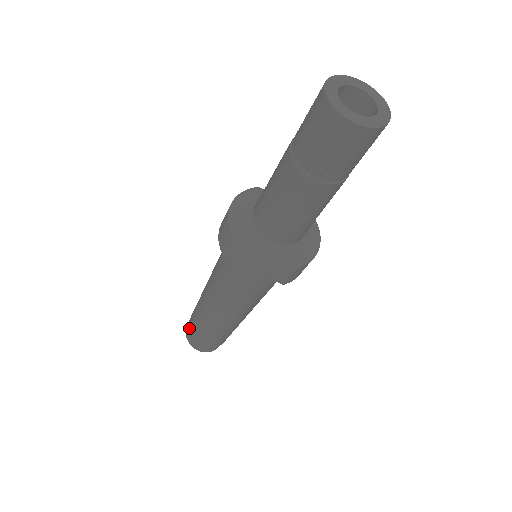
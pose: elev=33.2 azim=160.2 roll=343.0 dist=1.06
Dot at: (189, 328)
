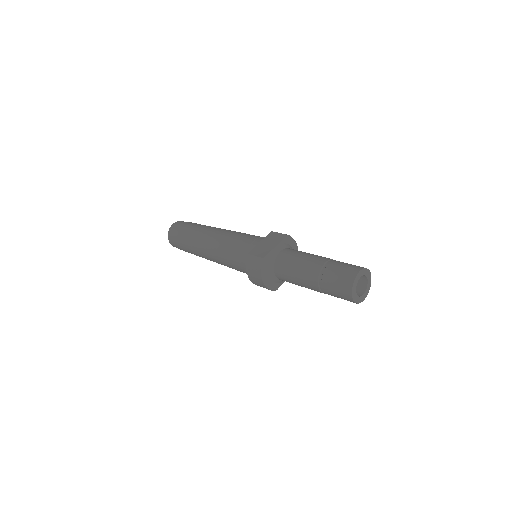
Dot at: occluded
